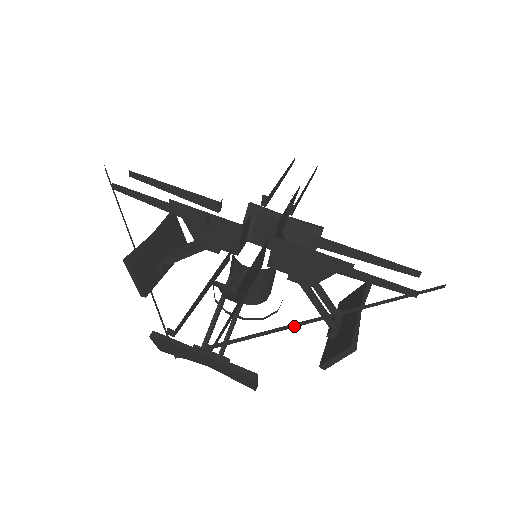
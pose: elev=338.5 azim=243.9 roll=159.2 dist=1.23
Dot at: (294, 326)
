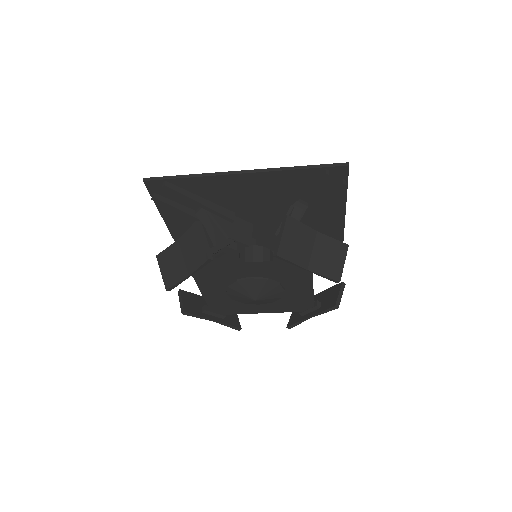
Dot at: (217, 175)
